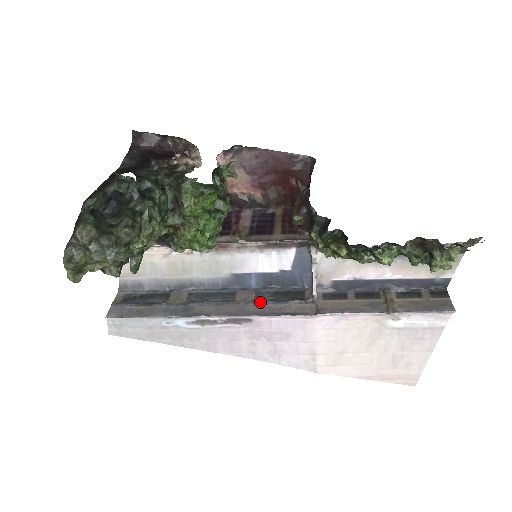
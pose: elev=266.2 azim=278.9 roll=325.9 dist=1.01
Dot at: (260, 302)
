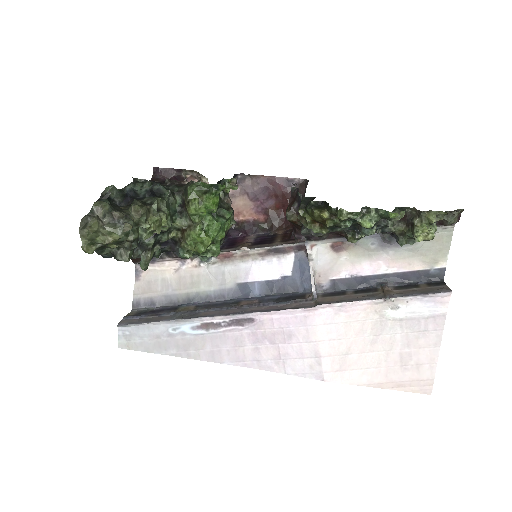
Dot at: (262, 304)
